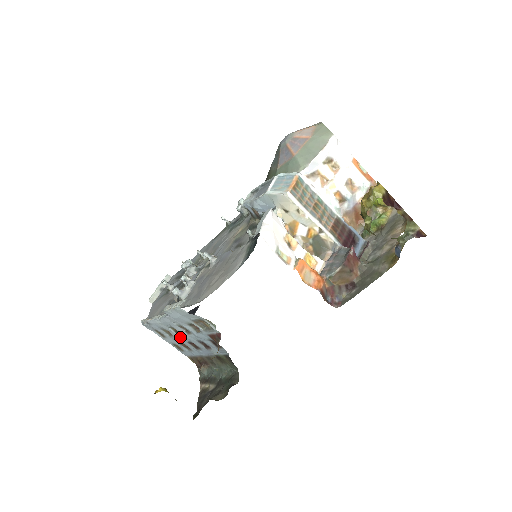
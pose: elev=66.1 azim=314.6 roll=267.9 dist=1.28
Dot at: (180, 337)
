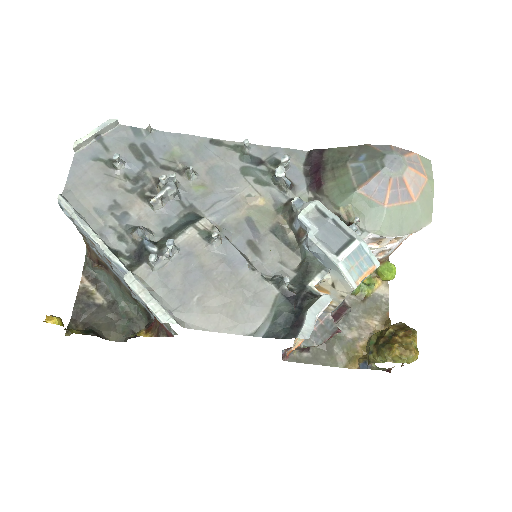
Dot at: (105, 258)
